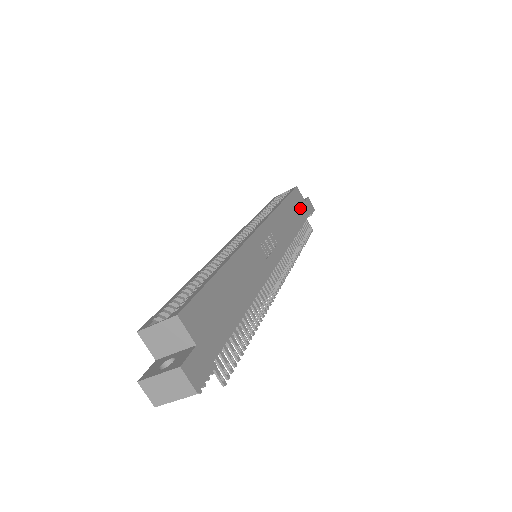
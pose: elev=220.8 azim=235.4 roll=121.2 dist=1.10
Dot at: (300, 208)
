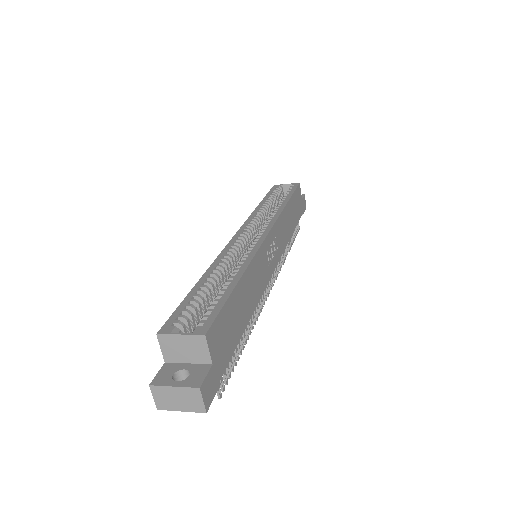
Dot at: (298, 207)
